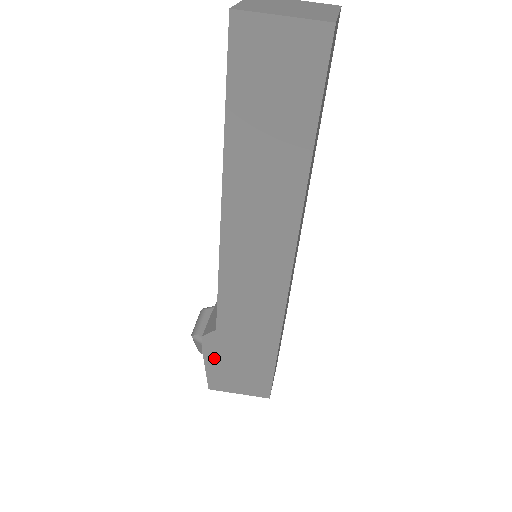
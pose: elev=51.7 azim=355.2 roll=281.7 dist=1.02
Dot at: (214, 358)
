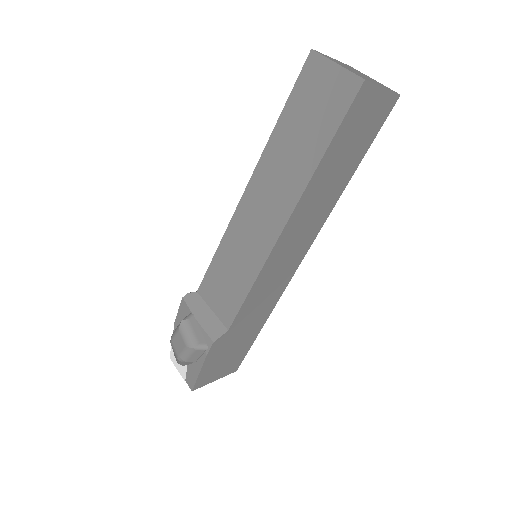
Dot at: (213, 358)
